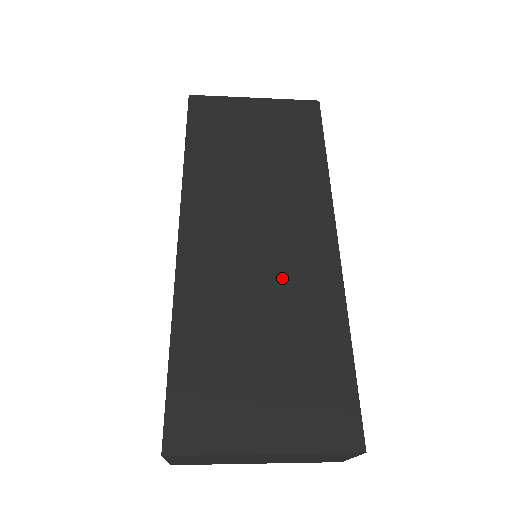
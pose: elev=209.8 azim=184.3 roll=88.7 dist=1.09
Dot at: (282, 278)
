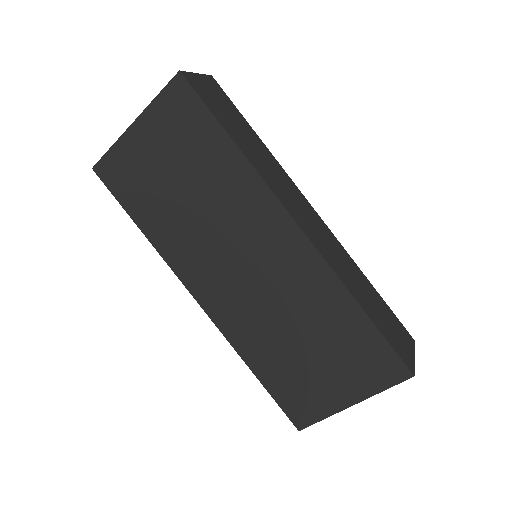
Dot at: (284, 290)
